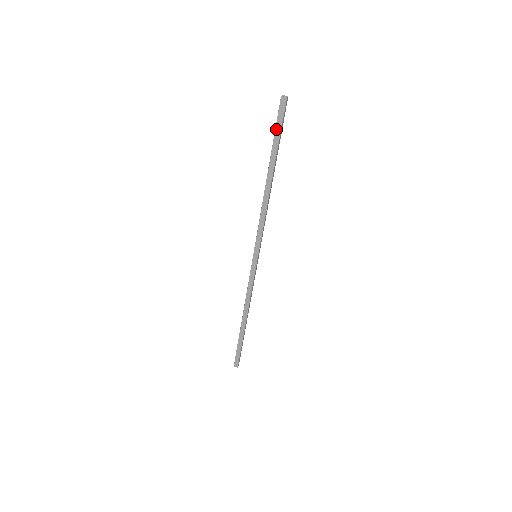
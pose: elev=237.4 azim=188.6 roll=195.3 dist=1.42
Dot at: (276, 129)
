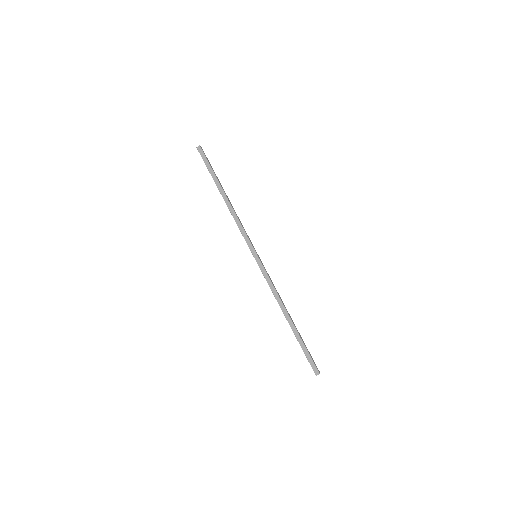
Dot at: (206, 165)
